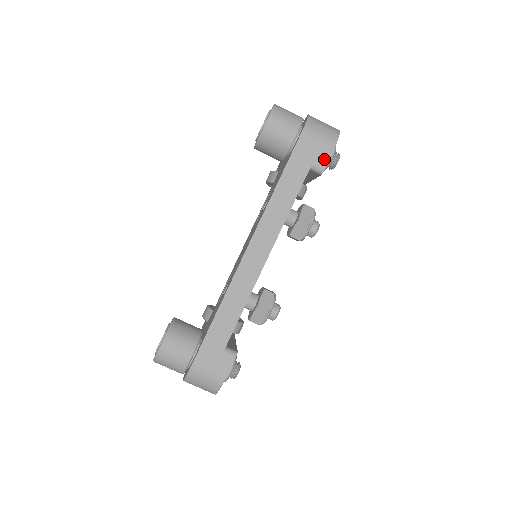
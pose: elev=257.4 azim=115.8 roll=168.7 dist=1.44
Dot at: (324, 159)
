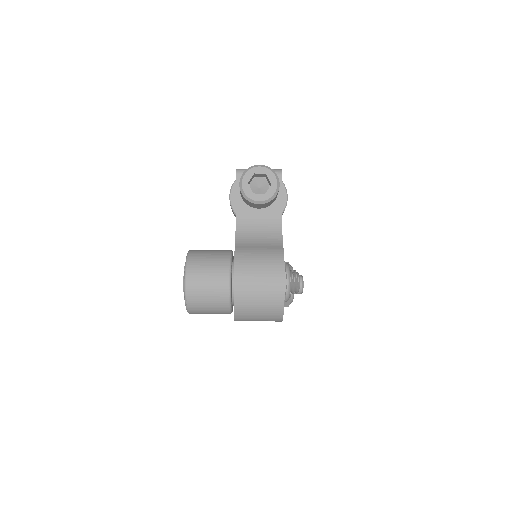
Dot at: occluded
